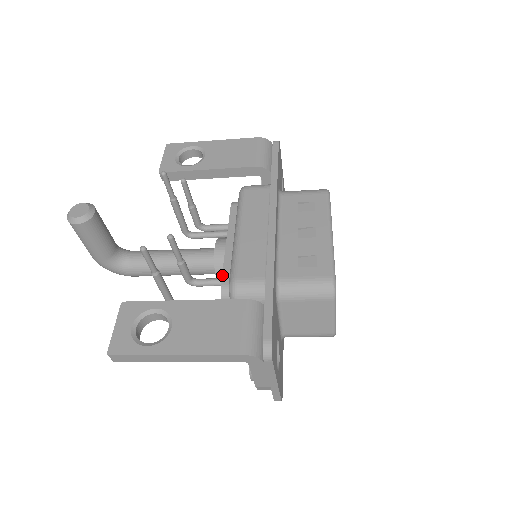
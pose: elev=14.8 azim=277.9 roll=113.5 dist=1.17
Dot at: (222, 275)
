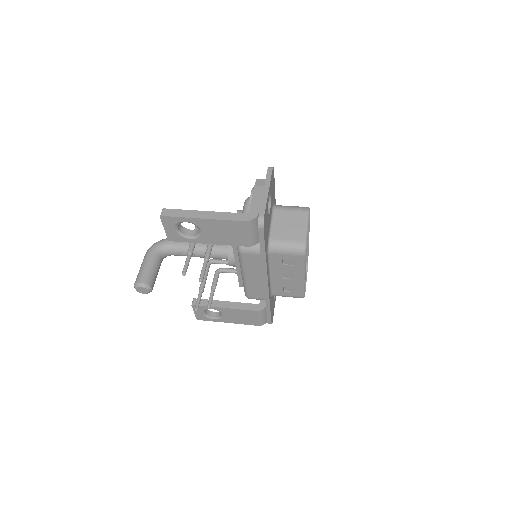
Dot at: (239, 283)
